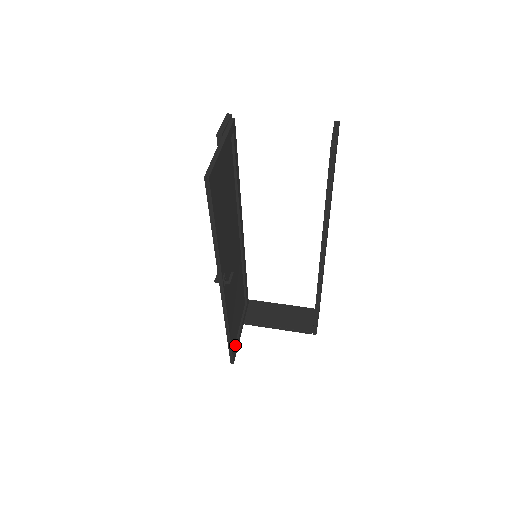
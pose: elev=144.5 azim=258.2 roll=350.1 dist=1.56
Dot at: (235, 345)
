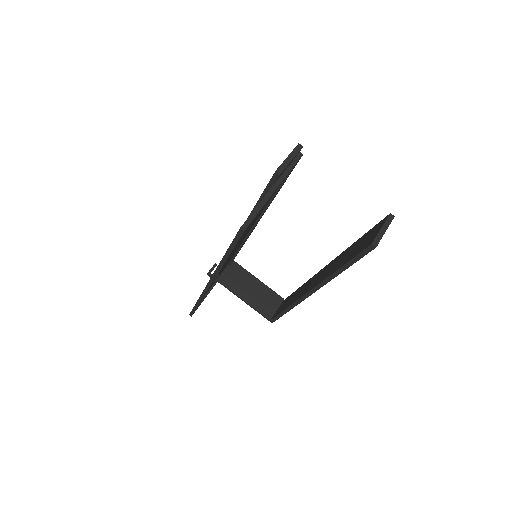
Dot at: (201, 302)
